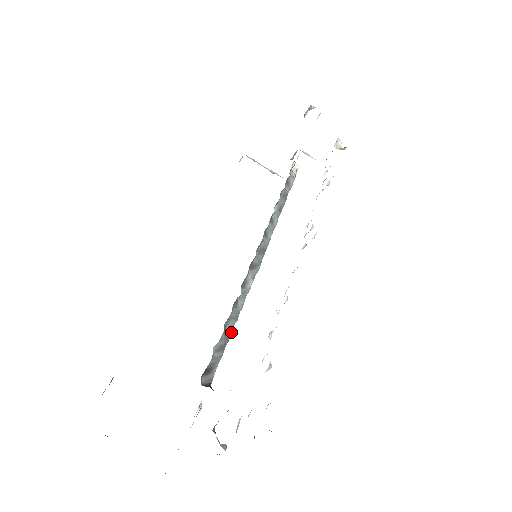
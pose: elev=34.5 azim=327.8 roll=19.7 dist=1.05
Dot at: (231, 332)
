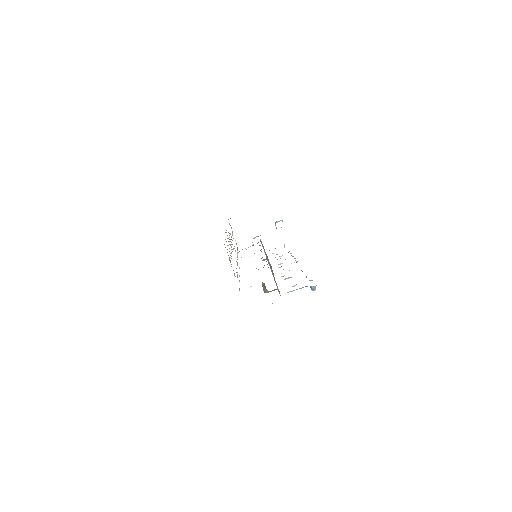
Dot at: occluded
